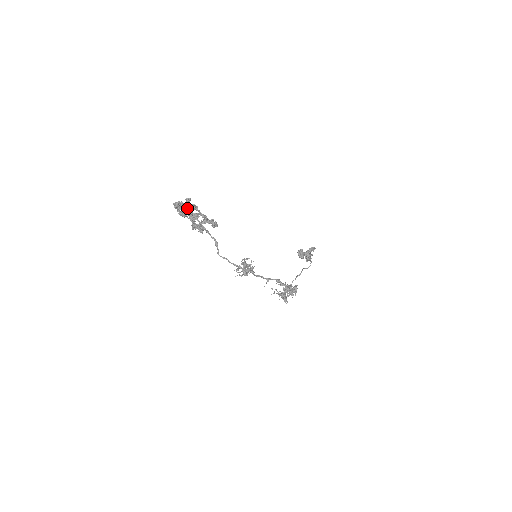
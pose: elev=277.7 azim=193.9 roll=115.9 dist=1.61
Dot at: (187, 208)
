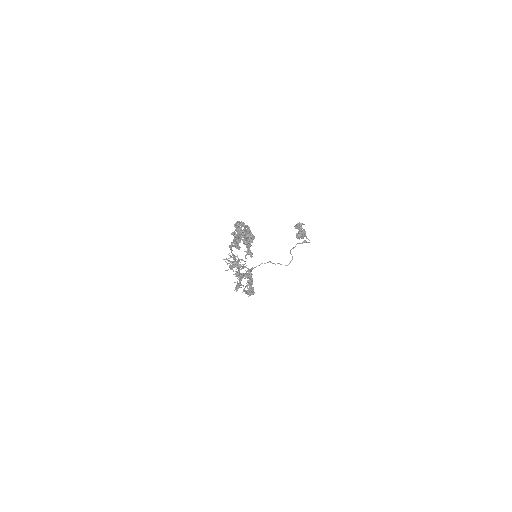
Dot at: (243, 241)
